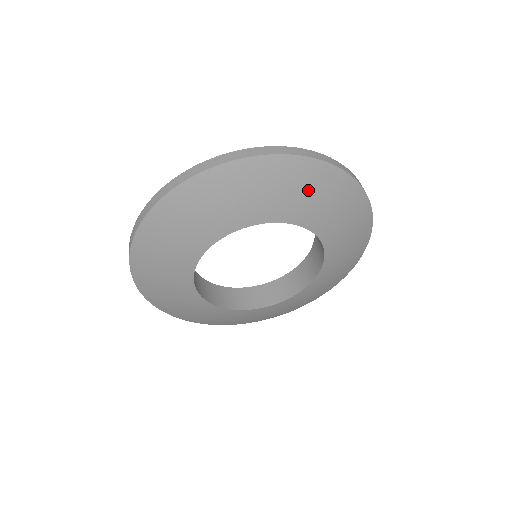
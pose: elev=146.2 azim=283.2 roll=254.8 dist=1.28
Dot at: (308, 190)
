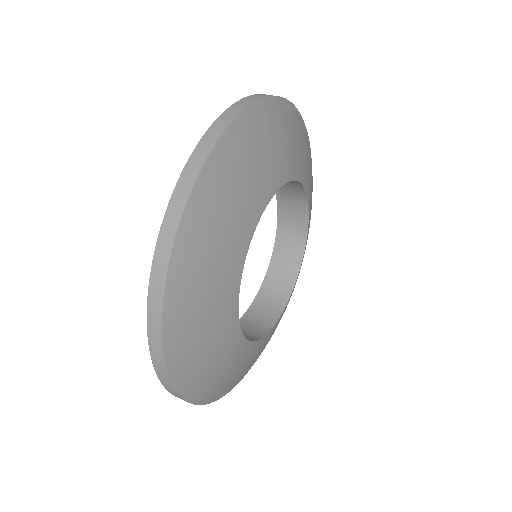
Dot at: (309, 160)
